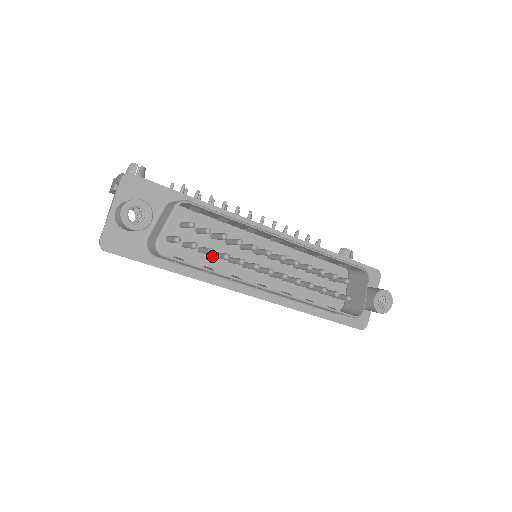
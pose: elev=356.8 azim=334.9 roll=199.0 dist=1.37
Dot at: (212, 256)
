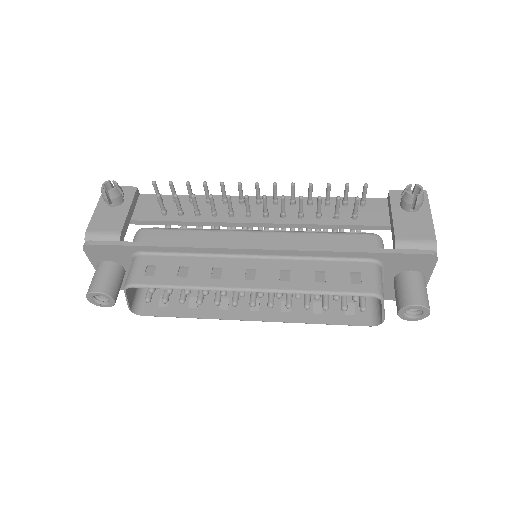
Dot at: occluded
